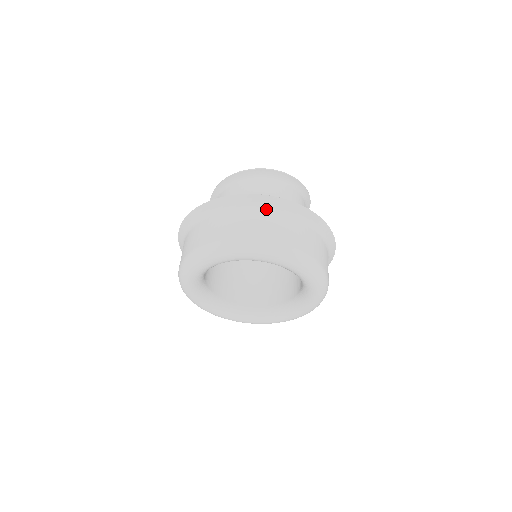
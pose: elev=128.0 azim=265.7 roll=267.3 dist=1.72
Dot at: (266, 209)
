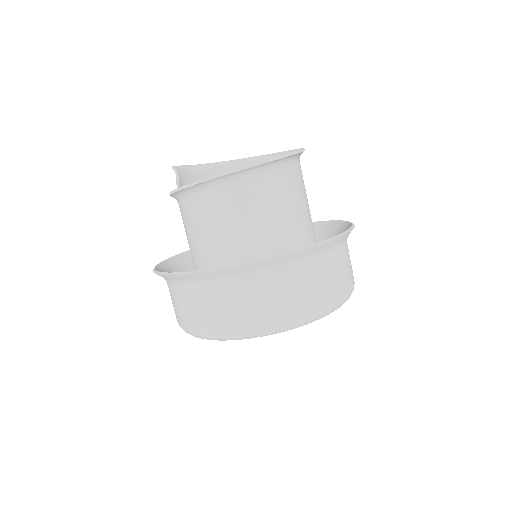
Dot at: (283, 269)
